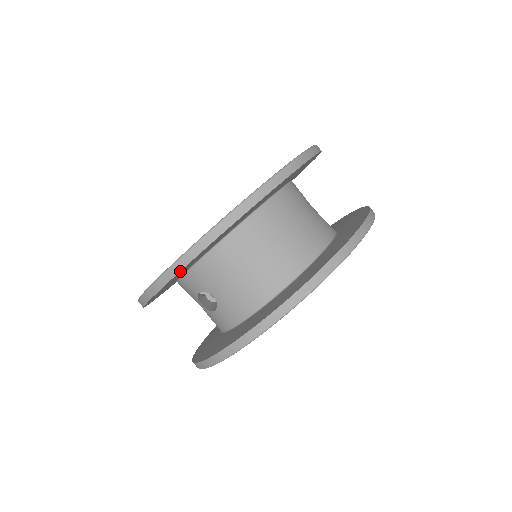
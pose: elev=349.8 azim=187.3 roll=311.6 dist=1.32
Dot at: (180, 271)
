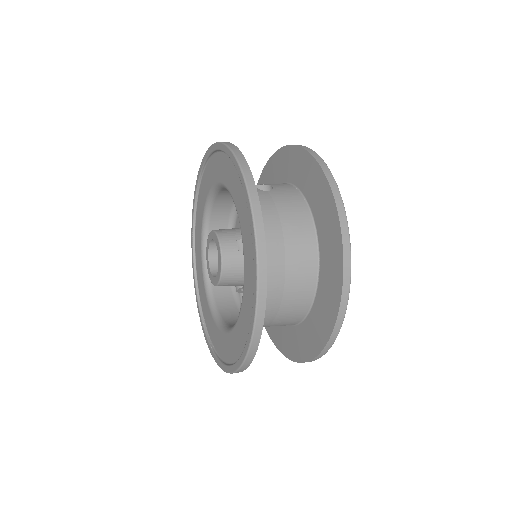
Dot at: occluded
